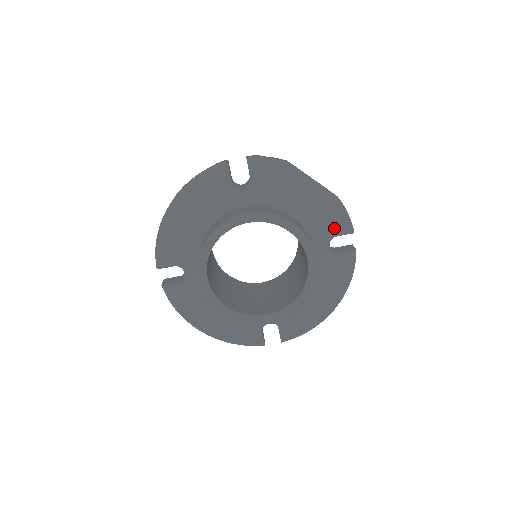
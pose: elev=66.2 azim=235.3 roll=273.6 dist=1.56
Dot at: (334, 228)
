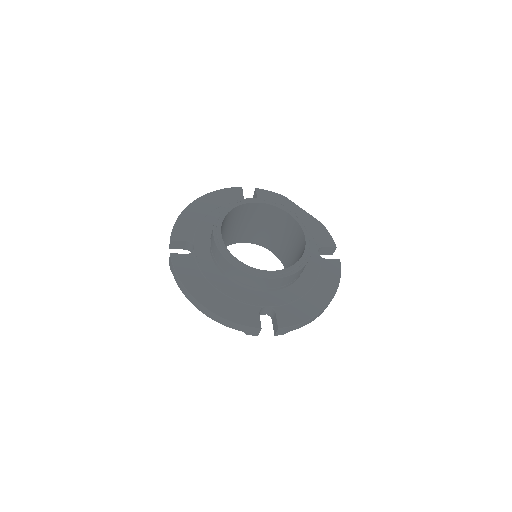
Dot at: (320, 241)
